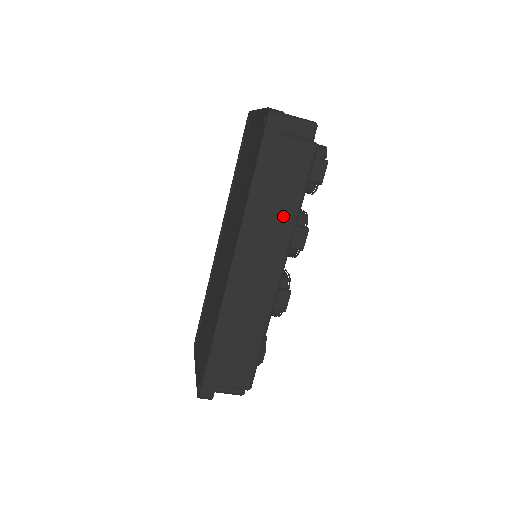
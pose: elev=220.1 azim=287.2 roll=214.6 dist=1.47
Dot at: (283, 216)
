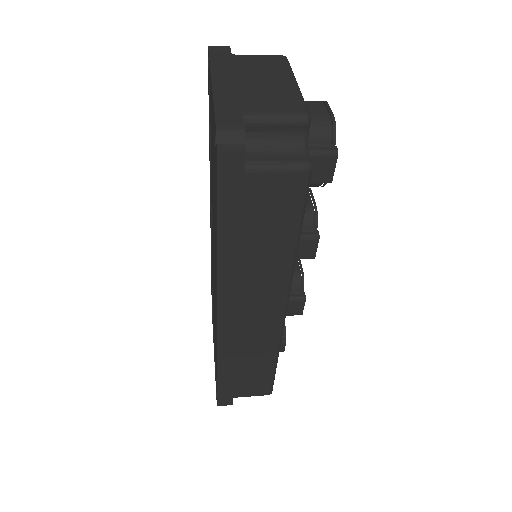
Dot at: (273, 260)
